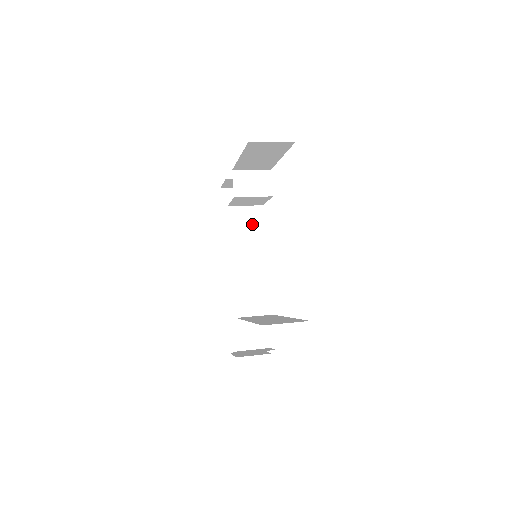
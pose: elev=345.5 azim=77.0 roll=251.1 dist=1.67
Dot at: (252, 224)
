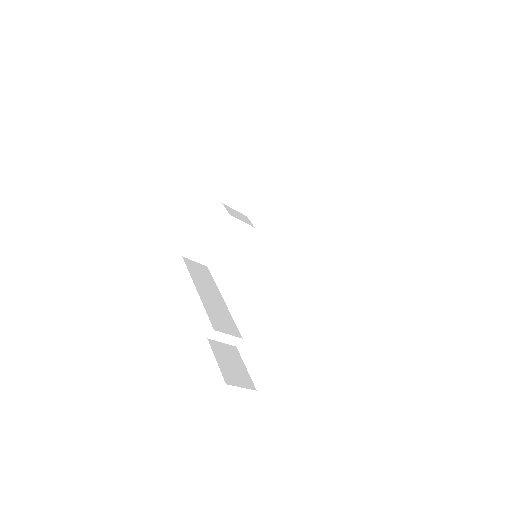
Dot at: (215, 286)
